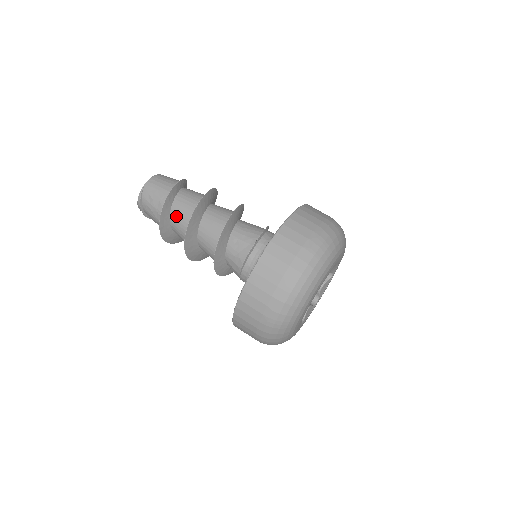
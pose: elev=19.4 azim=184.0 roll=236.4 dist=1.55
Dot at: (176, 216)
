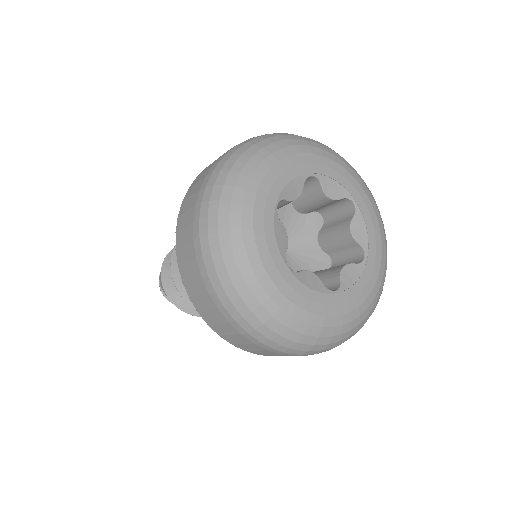
Dot at: occluded
